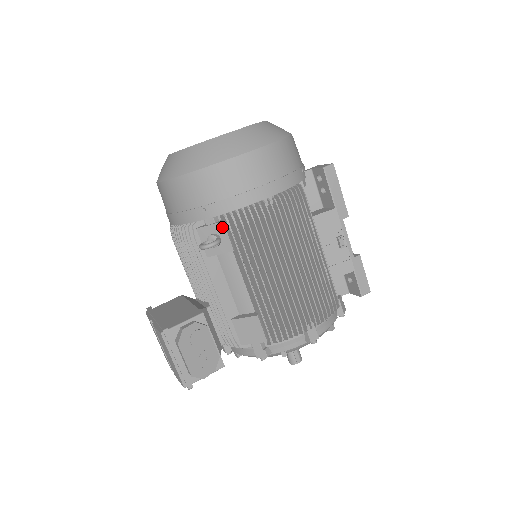
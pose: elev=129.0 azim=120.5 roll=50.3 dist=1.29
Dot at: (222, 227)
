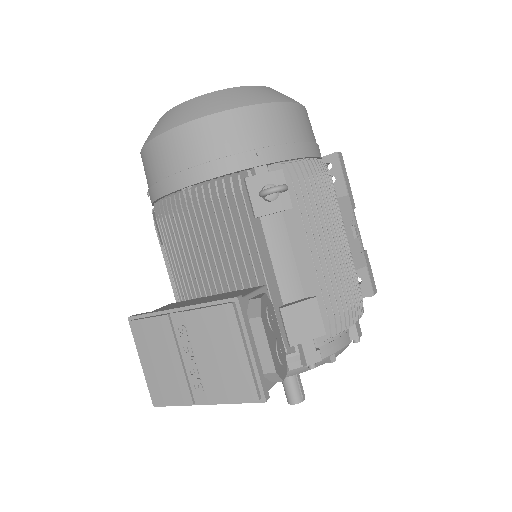
Dot at: (280, 176)
